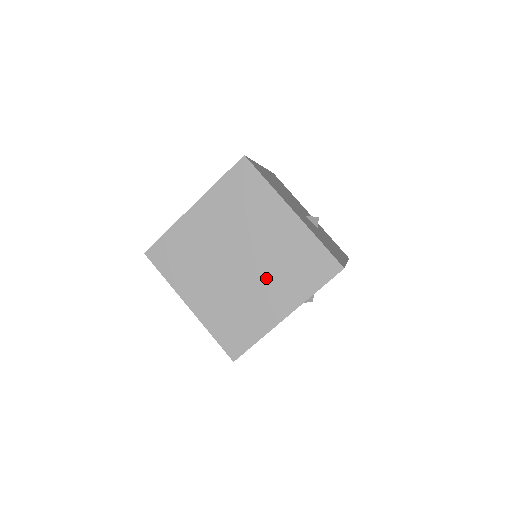
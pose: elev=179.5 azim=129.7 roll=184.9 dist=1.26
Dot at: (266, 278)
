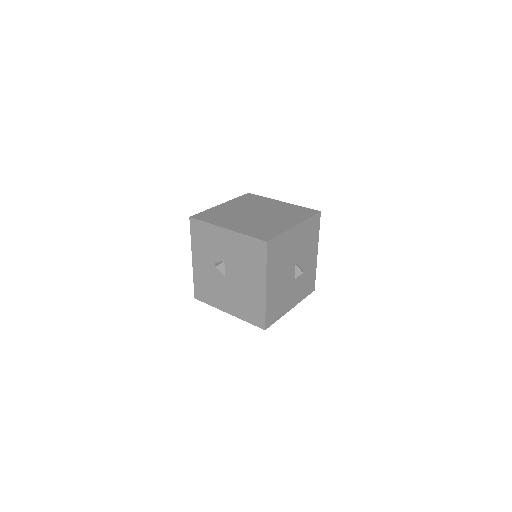
Dot at: (276, 217)
